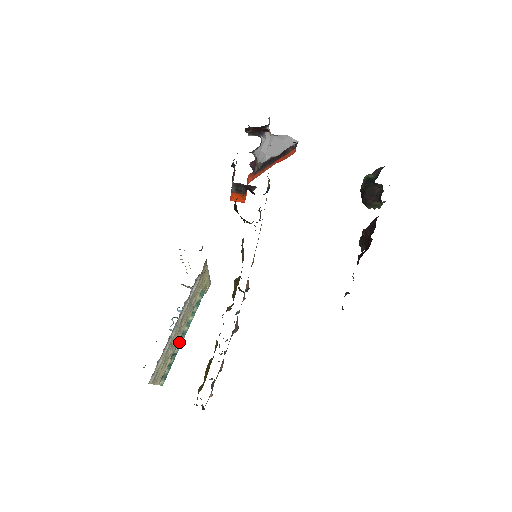
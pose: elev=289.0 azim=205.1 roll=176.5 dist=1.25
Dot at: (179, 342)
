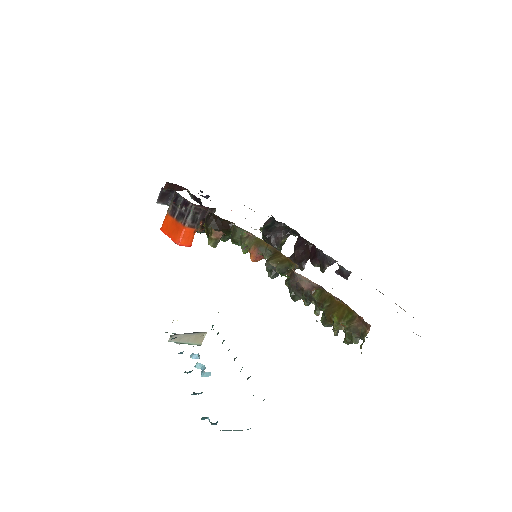
Dot at: occluded
